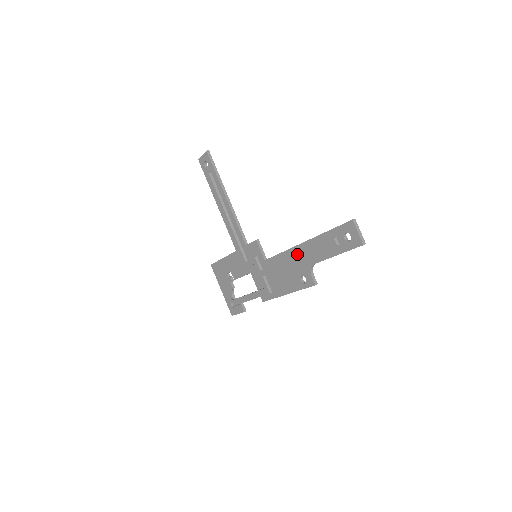
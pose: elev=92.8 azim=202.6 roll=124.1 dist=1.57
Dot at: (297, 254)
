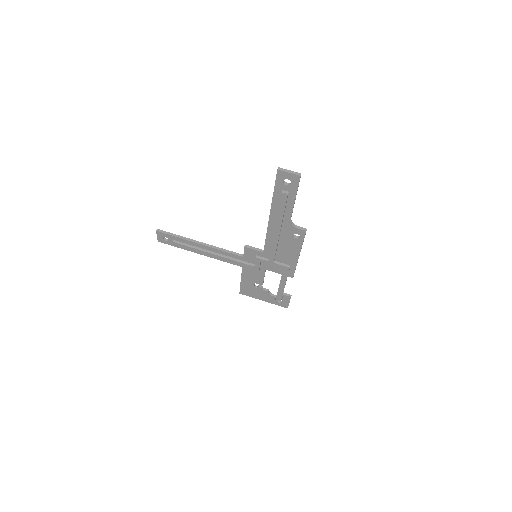
Dot at: (274, 226)
